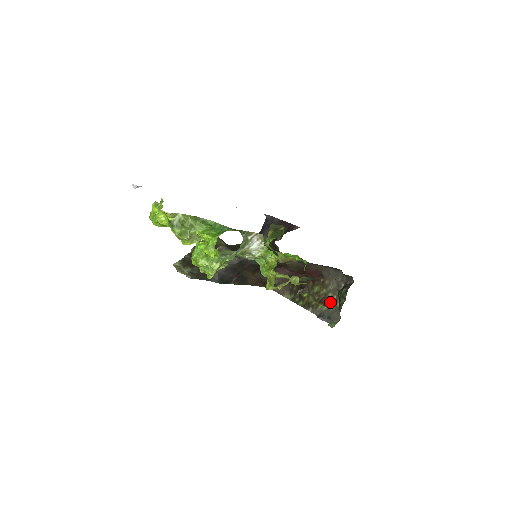
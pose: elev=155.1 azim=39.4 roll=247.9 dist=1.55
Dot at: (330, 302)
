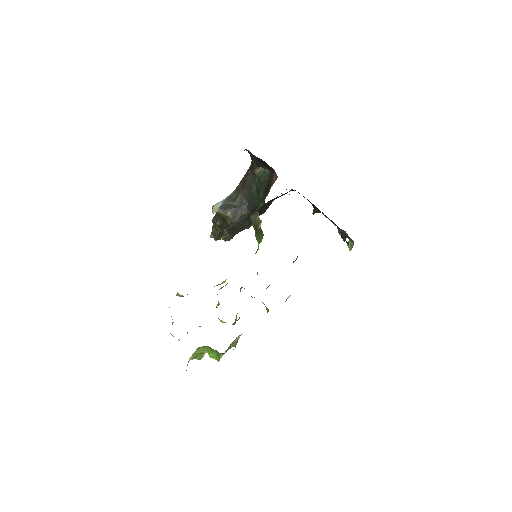
Dot at: occluded
